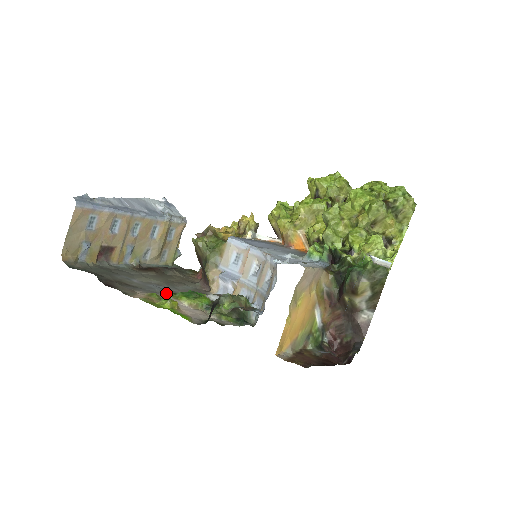
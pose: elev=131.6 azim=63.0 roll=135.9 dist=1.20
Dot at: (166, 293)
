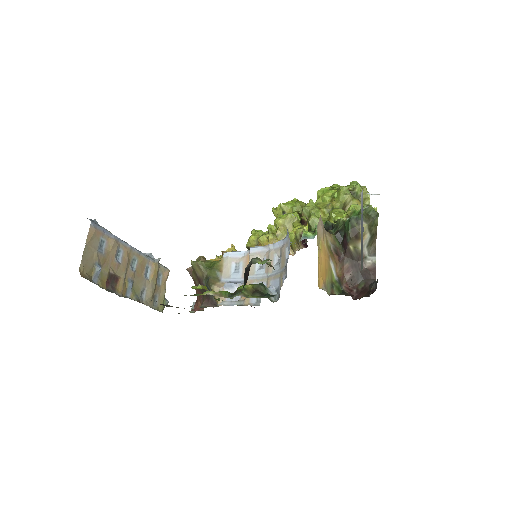
Dot at: (186, 295)
